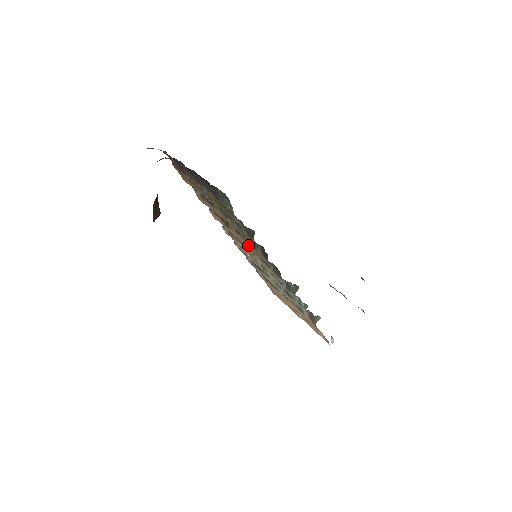
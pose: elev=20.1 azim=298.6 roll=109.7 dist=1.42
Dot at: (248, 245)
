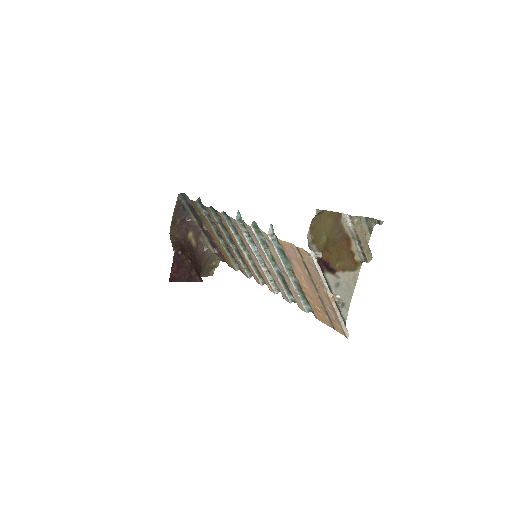
Dot at: (232, 237)
